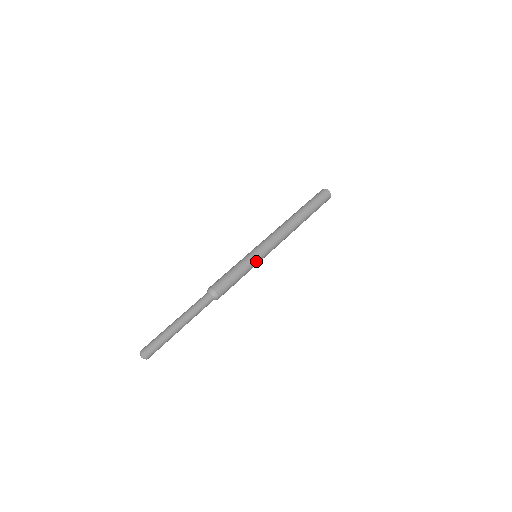
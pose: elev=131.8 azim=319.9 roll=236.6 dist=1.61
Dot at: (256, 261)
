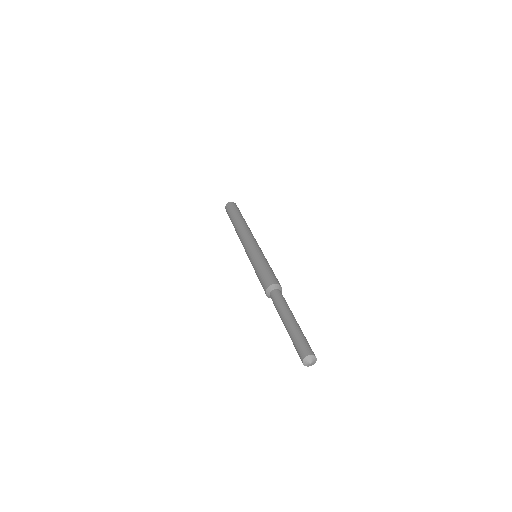
Dot at: occluded
